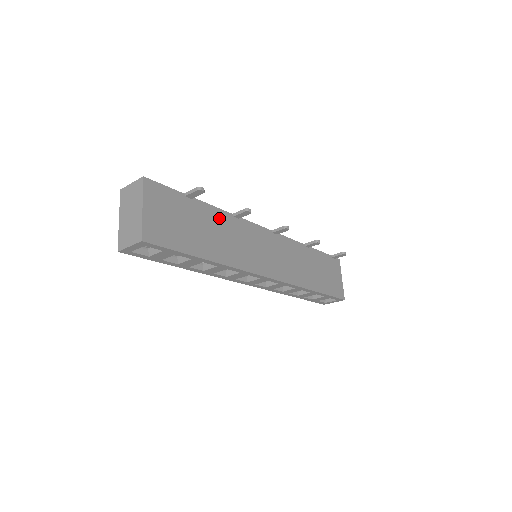
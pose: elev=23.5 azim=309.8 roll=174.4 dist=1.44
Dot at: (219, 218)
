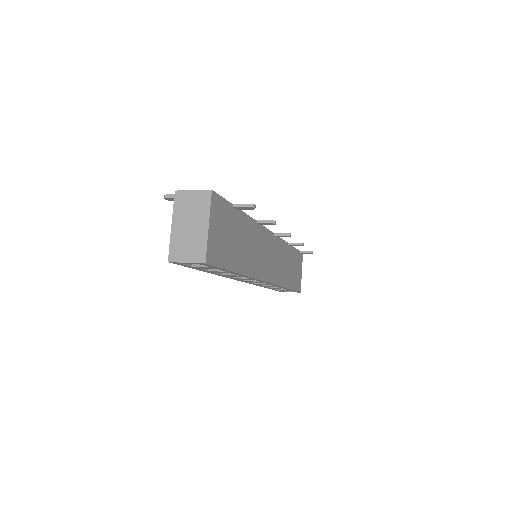
Dot at: (249, 227)
